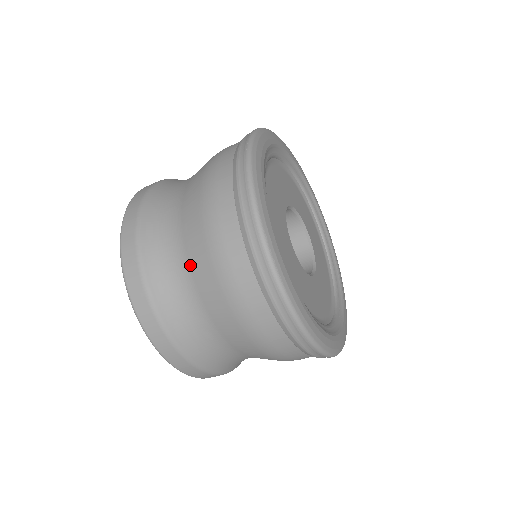
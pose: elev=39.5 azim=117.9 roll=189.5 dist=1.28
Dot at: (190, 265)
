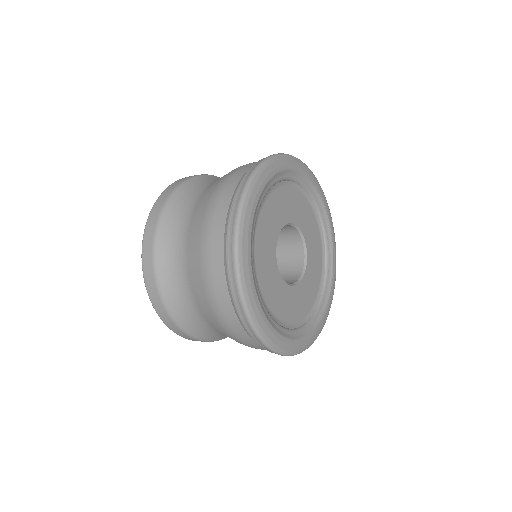
Dot at: (187, 254)
